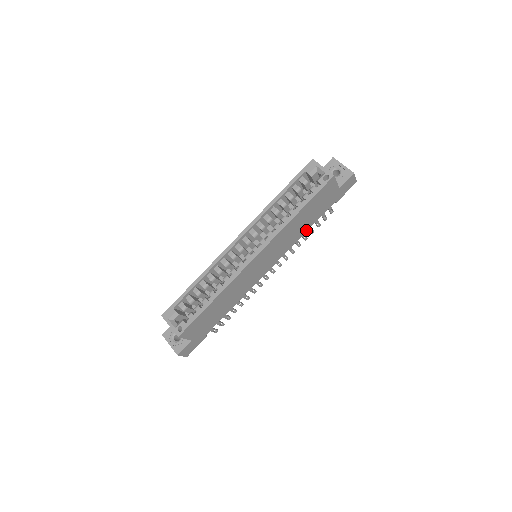
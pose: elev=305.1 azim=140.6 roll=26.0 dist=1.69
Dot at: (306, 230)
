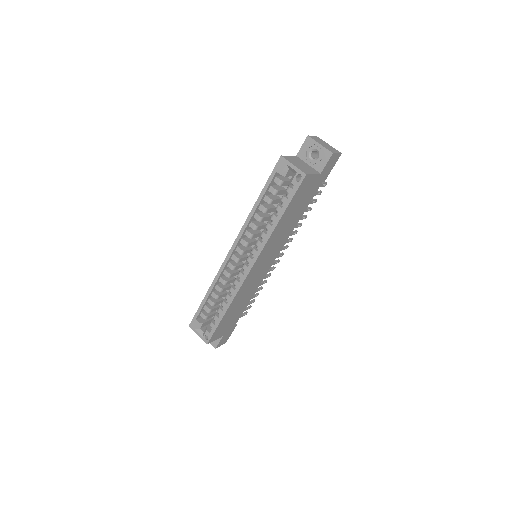
Dot at: (299, 218)
